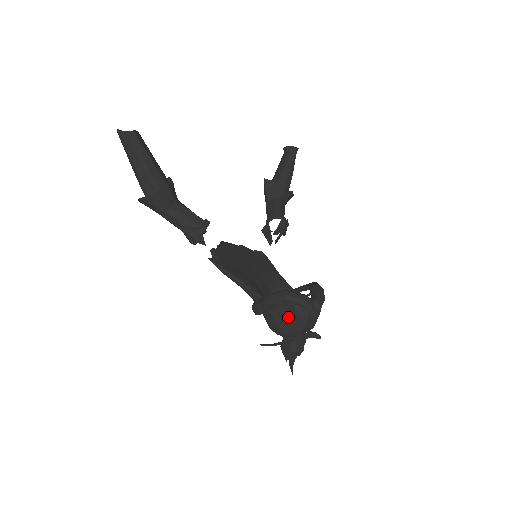
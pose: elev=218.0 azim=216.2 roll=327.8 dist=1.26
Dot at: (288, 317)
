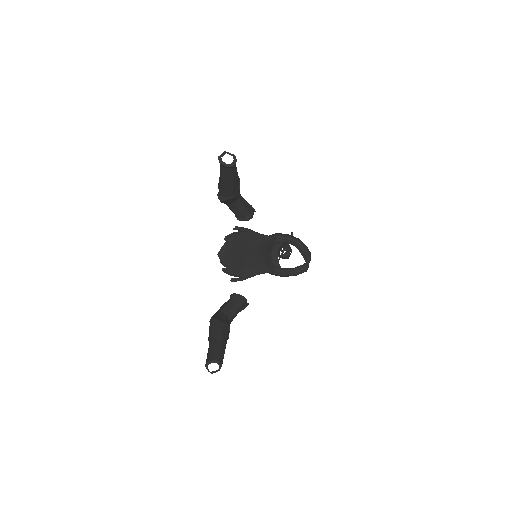
Dot at: occluded
